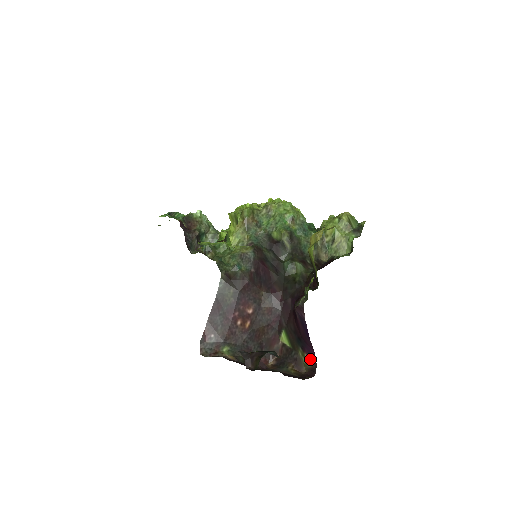
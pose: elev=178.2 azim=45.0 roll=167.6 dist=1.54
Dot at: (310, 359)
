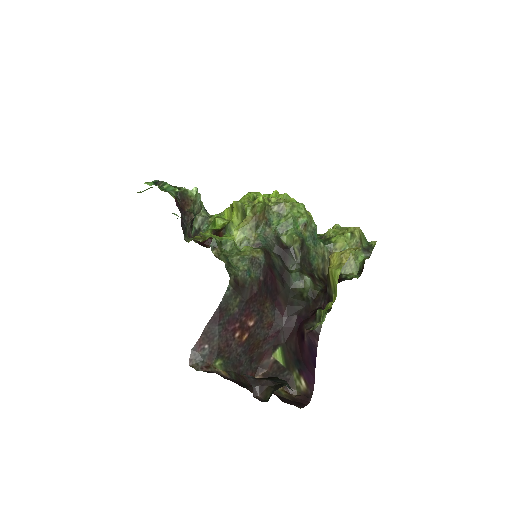
Dot at: (306, 384)
